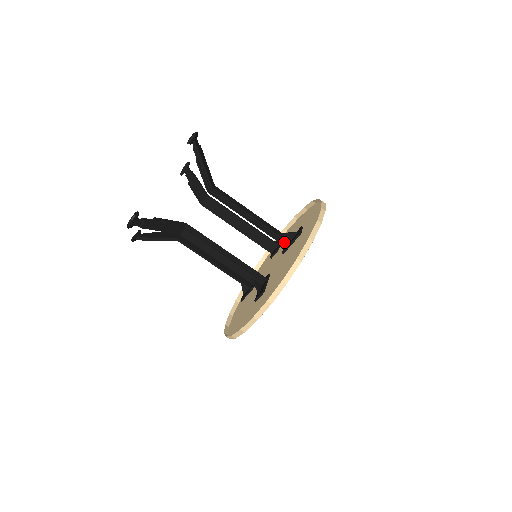
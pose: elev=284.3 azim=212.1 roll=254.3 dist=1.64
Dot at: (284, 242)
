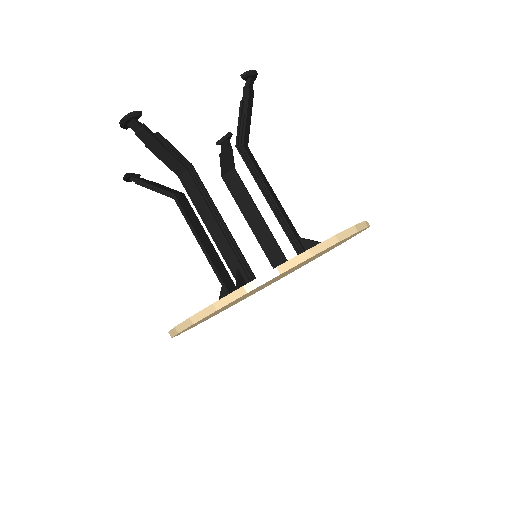
Dot at: (299, 248)
